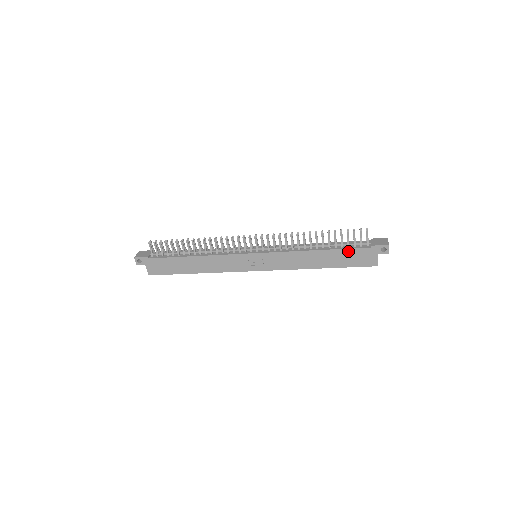
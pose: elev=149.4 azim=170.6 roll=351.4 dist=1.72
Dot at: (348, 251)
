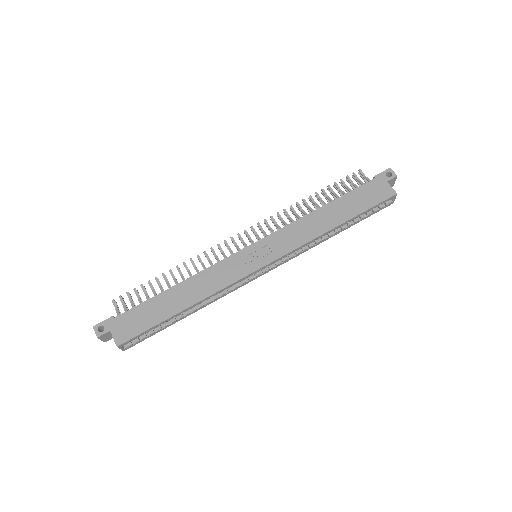
Dot at: (354, 193)
